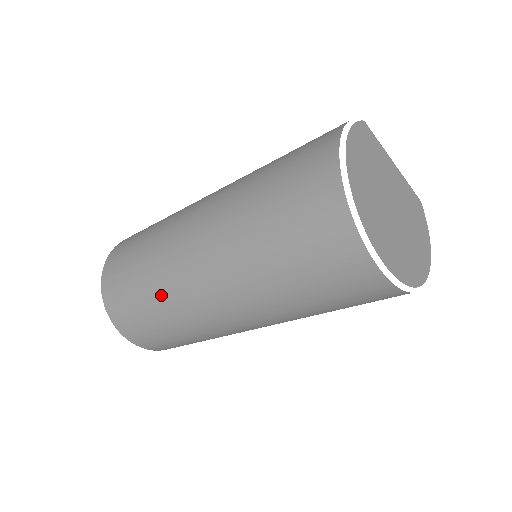
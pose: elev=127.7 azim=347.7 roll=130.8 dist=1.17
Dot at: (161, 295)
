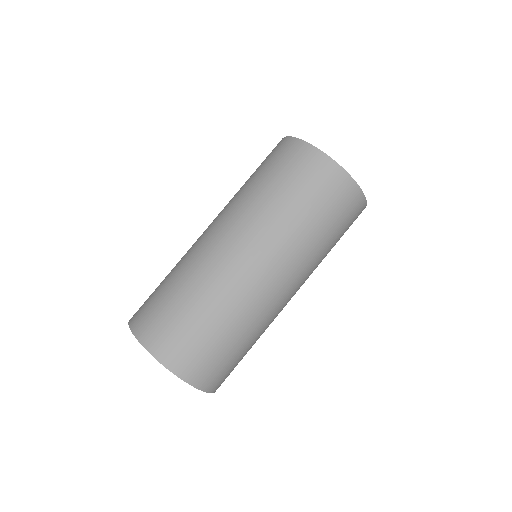
Dot at: (199, 283)
